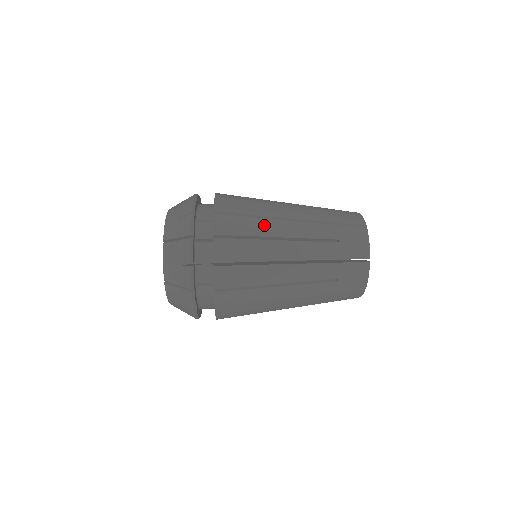
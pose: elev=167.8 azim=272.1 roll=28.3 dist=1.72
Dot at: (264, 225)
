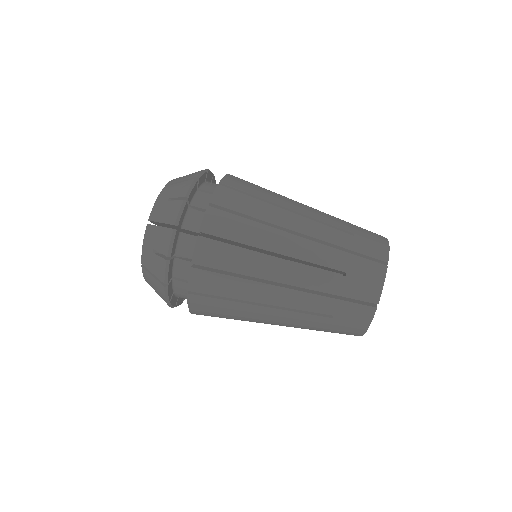
Dot at: (244, 320)
